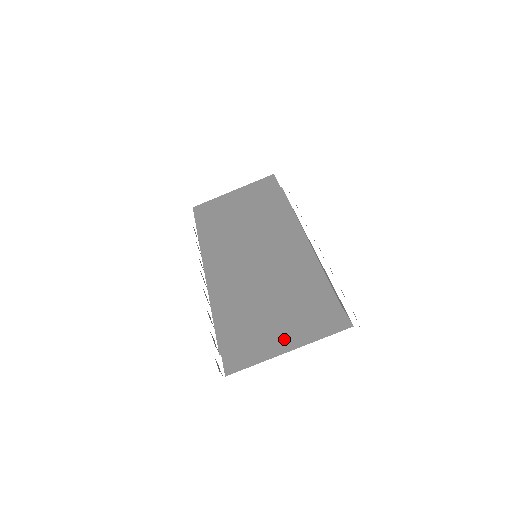
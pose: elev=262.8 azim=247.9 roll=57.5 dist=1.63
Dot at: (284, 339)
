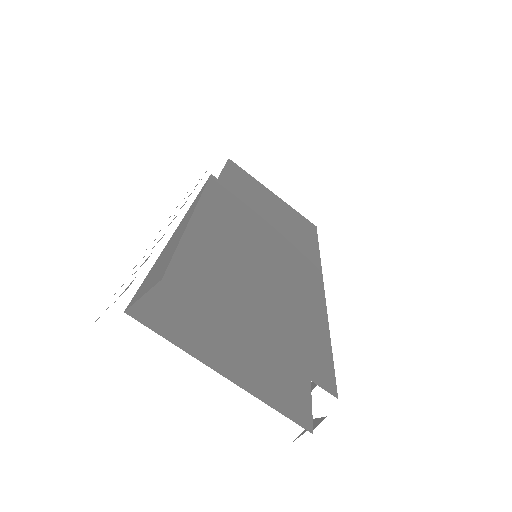
Dot at: (227, 357)
